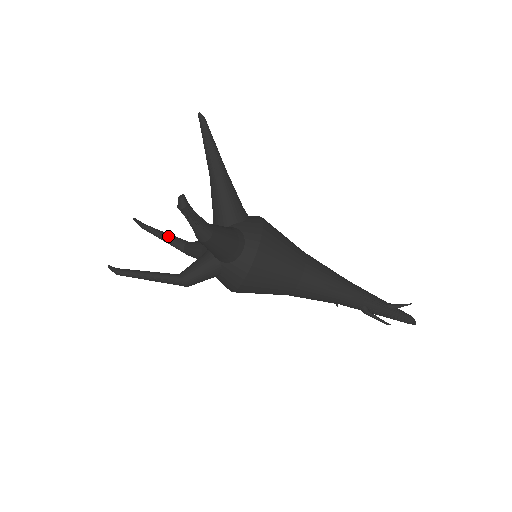
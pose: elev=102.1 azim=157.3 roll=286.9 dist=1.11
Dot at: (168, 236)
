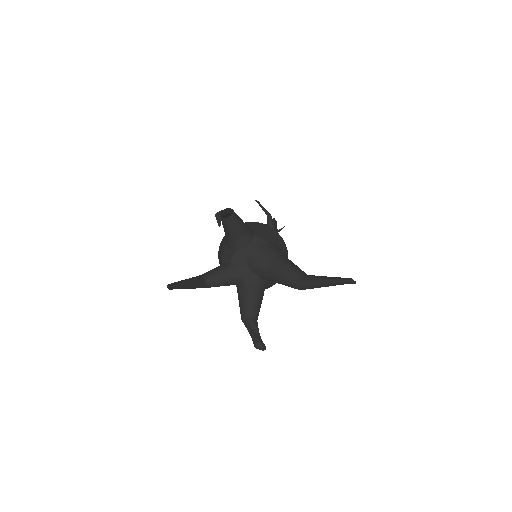
Dot at: occluded
